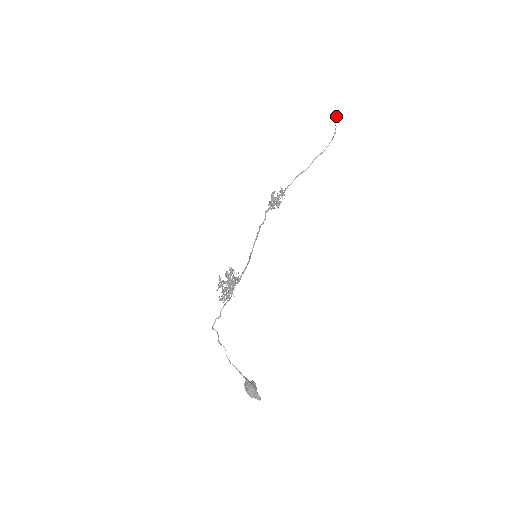
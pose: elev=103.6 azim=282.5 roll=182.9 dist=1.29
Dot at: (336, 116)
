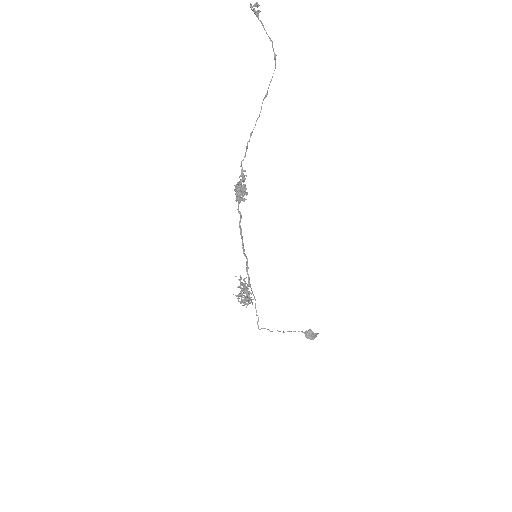
Dot at: (259, 12)
